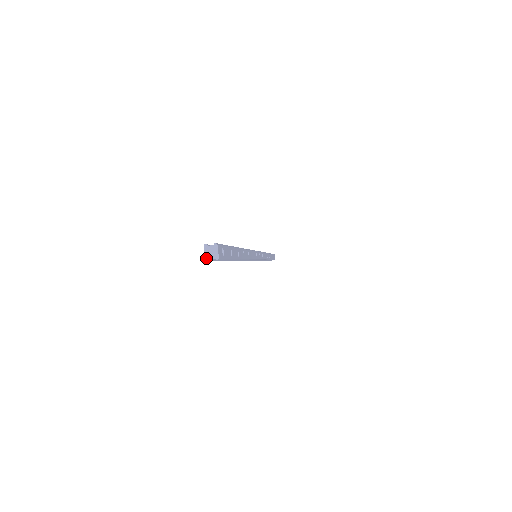
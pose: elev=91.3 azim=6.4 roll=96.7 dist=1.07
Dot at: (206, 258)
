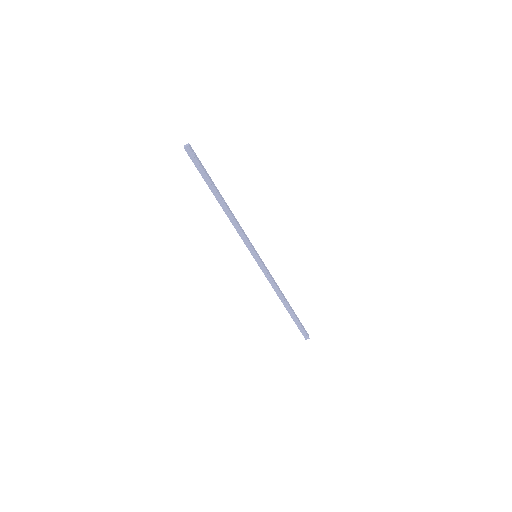
Dot at: (184, 147)
